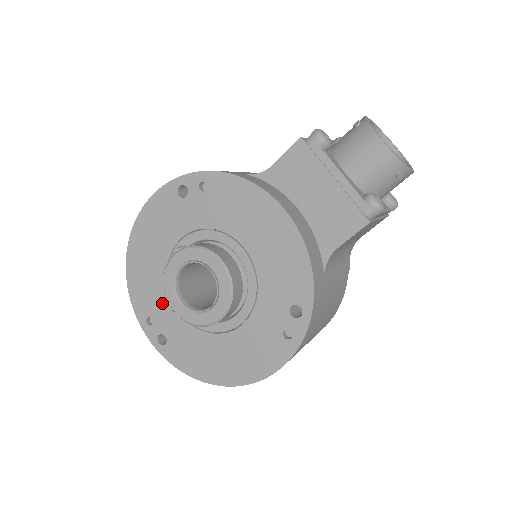
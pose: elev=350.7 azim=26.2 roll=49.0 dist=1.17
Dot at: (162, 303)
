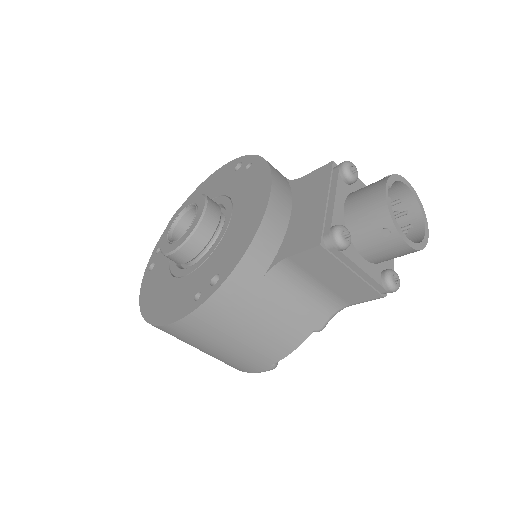
Dot at: occluded
